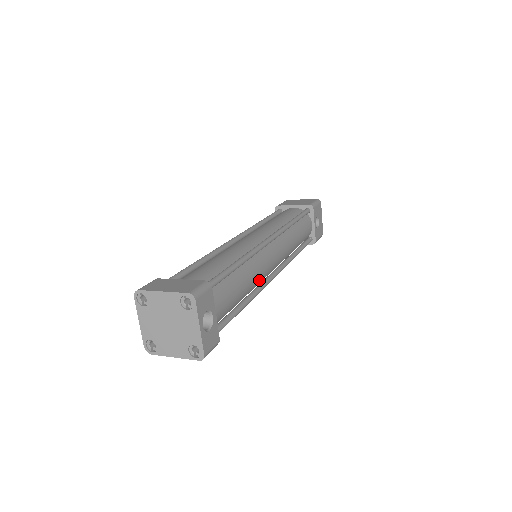
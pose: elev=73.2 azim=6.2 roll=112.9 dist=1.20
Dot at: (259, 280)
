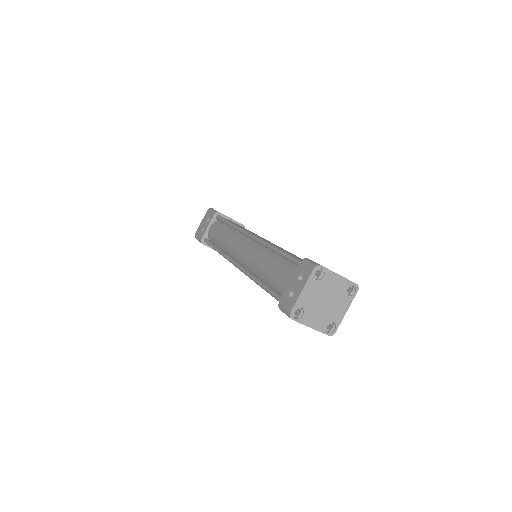
Dot at: occluded
